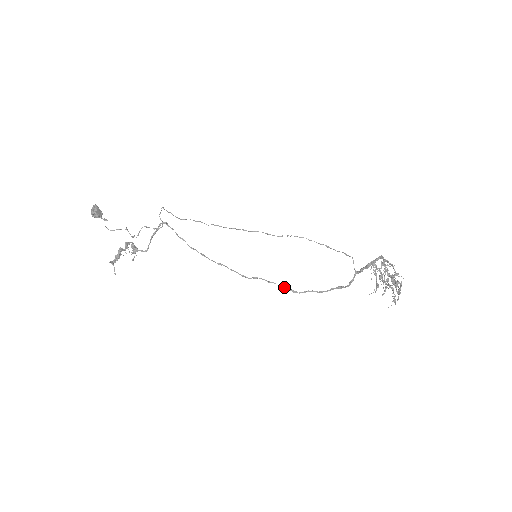
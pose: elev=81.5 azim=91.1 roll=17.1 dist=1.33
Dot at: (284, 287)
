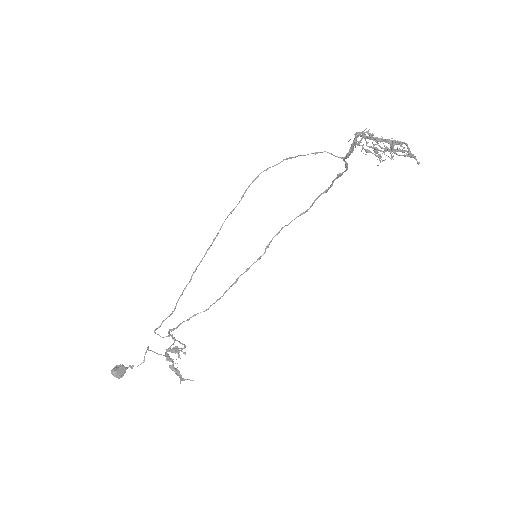
Dot at: occluded
